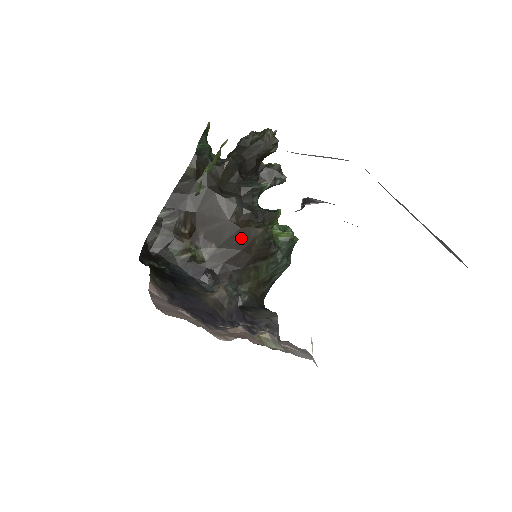
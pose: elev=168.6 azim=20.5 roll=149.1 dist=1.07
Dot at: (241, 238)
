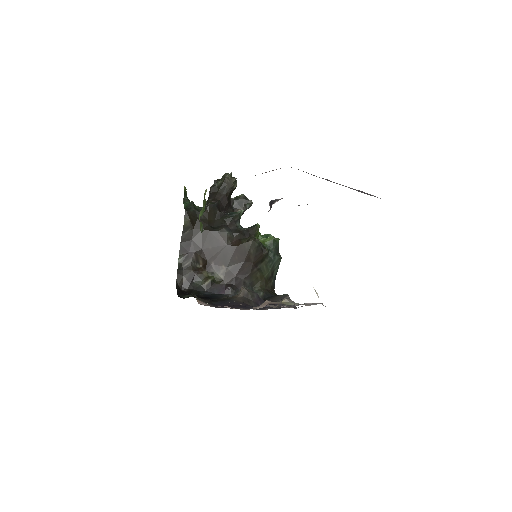
Dot at: (240, 253)
